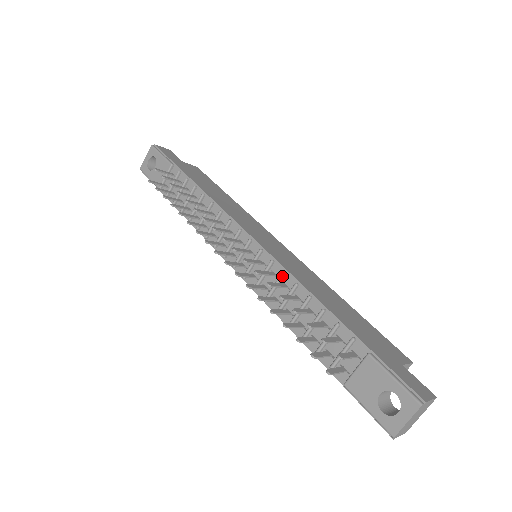
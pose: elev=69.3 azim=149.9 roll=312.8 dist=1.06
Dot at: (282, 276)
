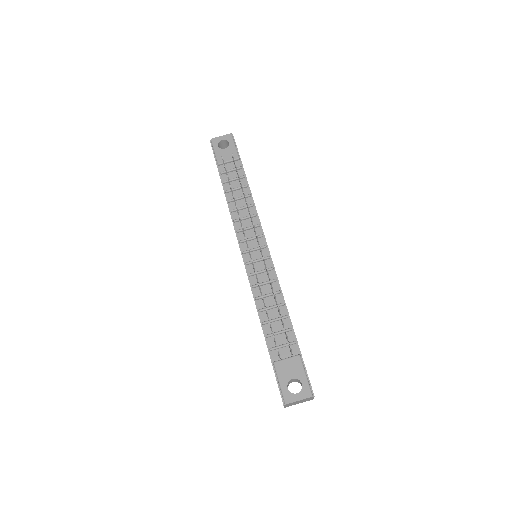
Dot at: (274, 281)
